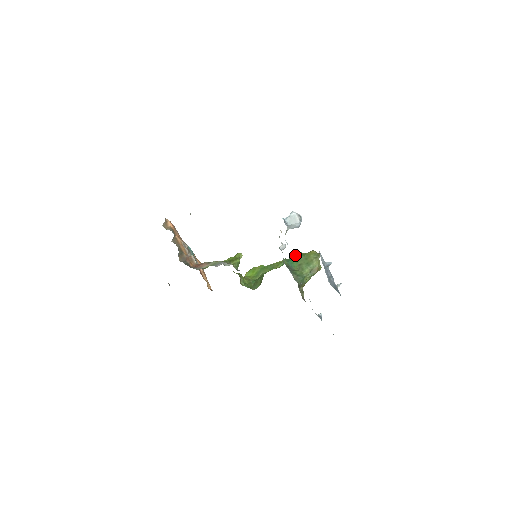
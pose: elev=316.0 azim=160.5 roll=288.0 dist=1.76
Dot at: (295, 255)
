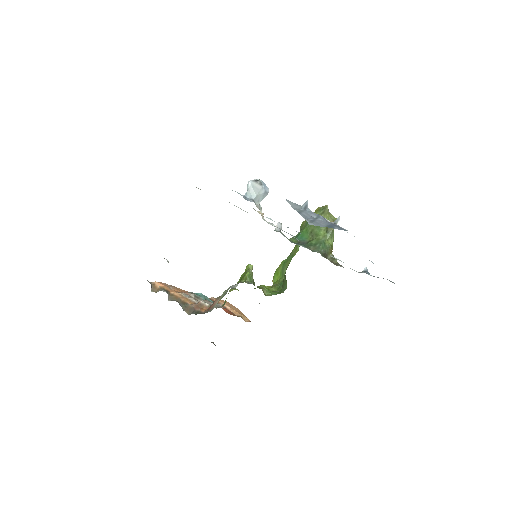
Dot at: (302, 226)
